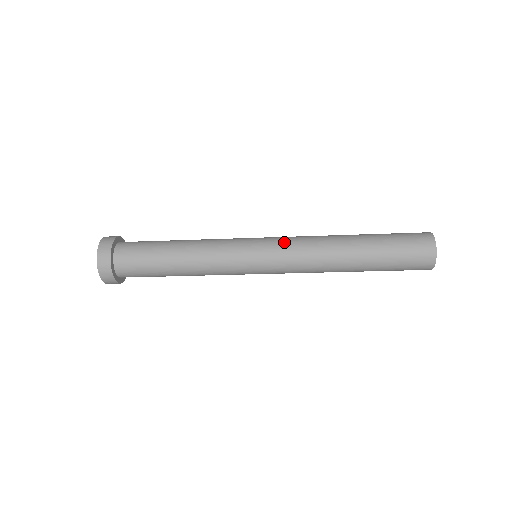
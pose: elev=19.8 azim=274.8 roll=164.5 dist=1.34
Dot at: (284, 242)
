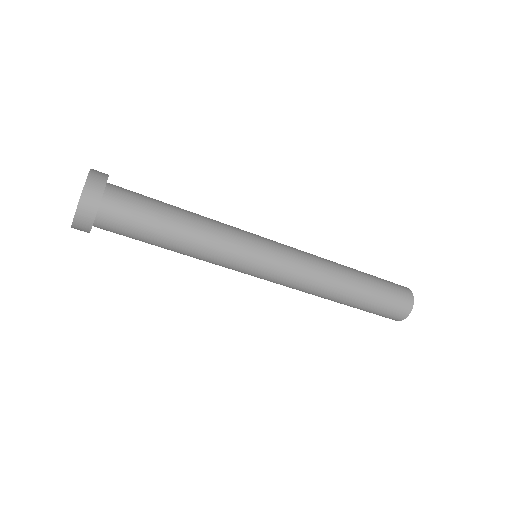
Dot at: occluded
